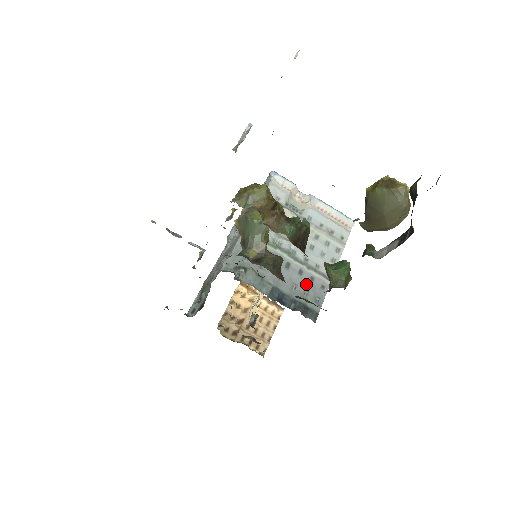
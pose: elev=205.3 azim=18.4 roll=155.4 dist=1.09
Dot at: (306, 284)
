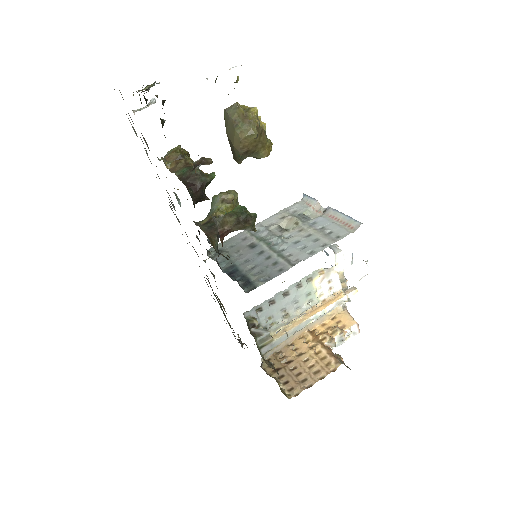
Dot at: (265, 266)
